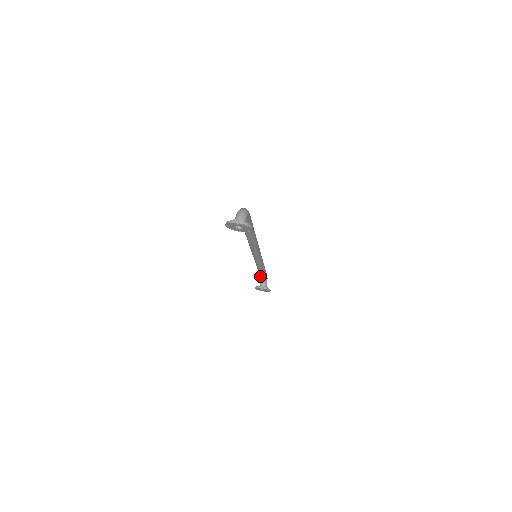
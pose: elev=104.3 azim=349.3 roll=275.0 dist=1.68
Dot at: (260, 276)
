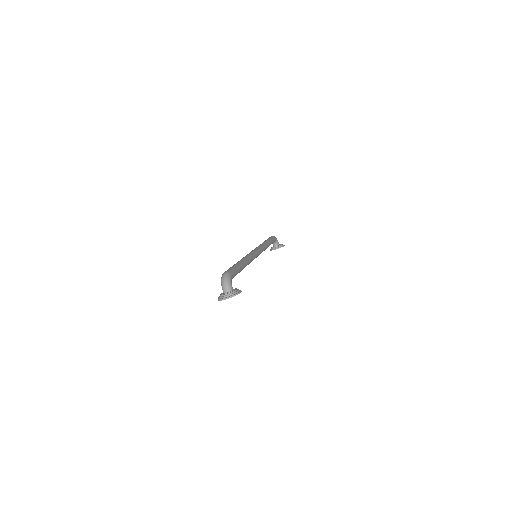
Dot at: occluded
